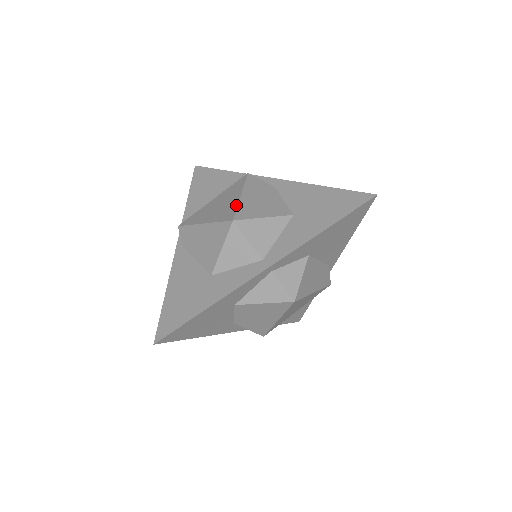
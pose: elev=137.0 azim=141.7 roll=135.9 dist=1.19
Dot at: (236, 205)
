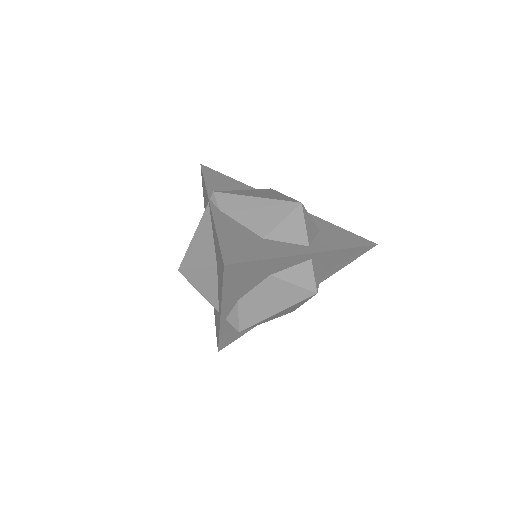
Dot at: (290, 197)
